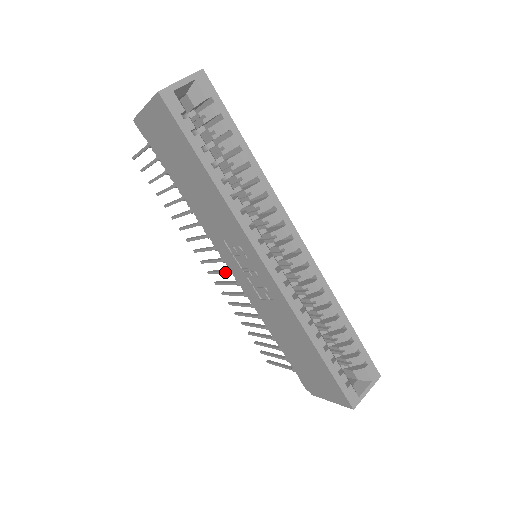
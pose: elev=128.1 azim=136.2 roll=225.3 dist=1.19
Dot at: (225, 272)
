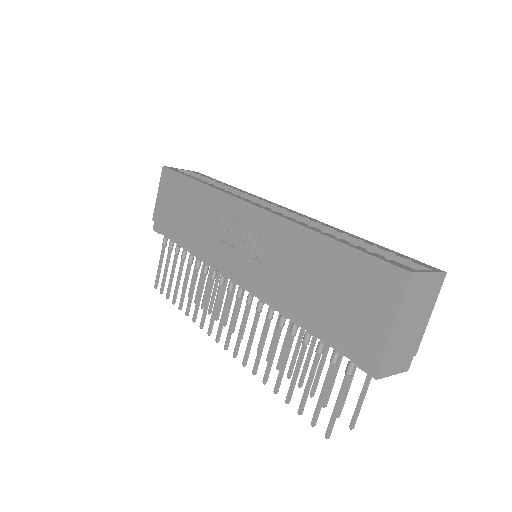
Dot at: (235, 306)
